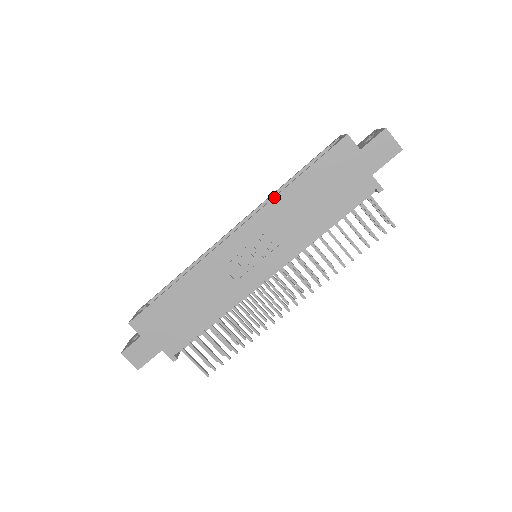
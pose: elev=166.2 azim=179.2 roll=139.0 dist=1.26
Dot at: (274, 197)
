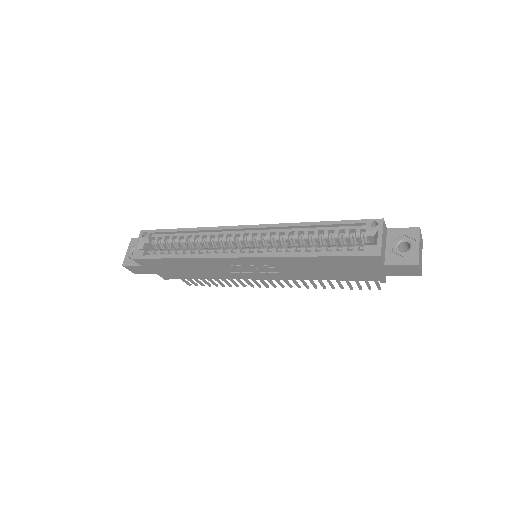
Dot at: (288, 257)
